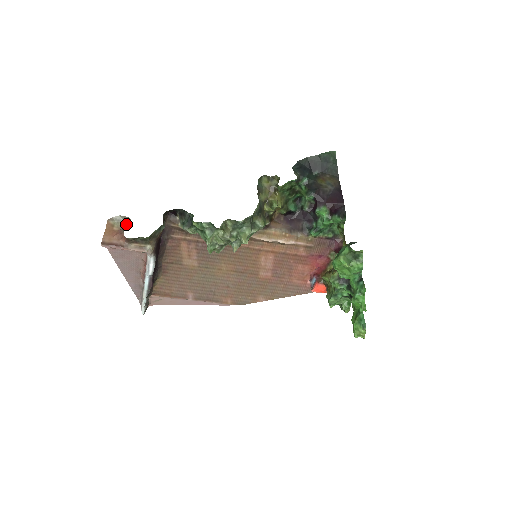
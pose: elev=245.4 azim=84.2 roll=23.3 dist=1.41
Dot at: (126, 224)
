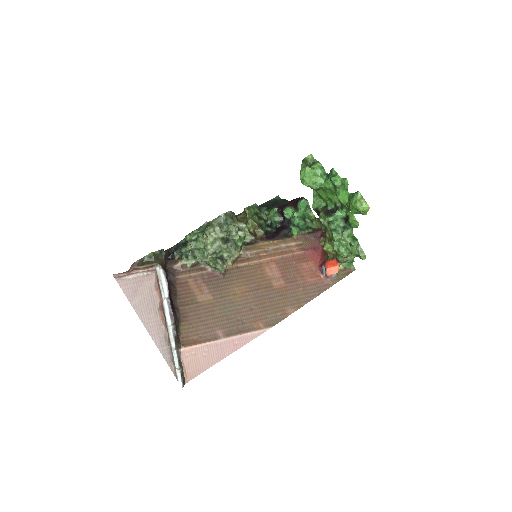
Dot at: occluded
